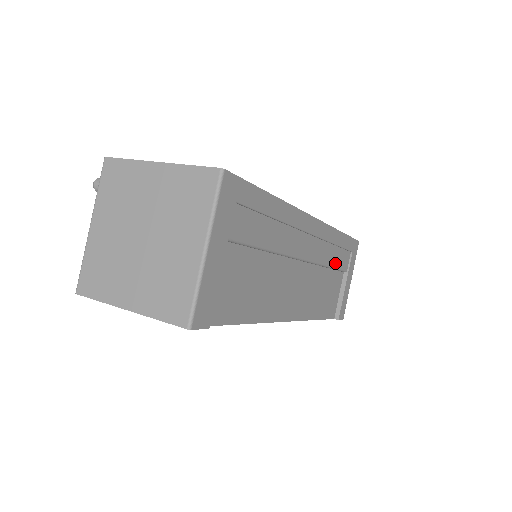
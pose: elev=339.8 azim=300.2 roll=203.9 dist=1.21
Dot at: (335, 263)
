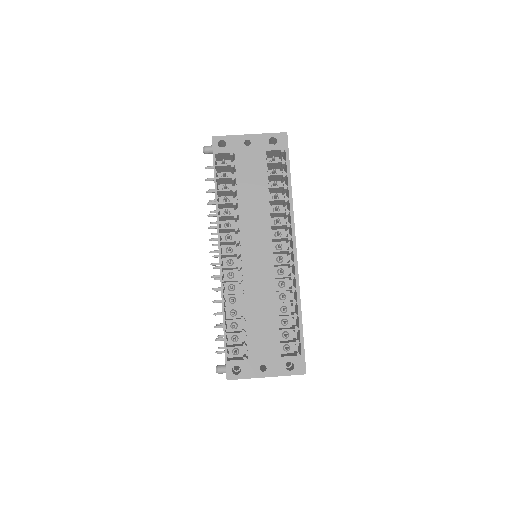
Dot at: occluded
